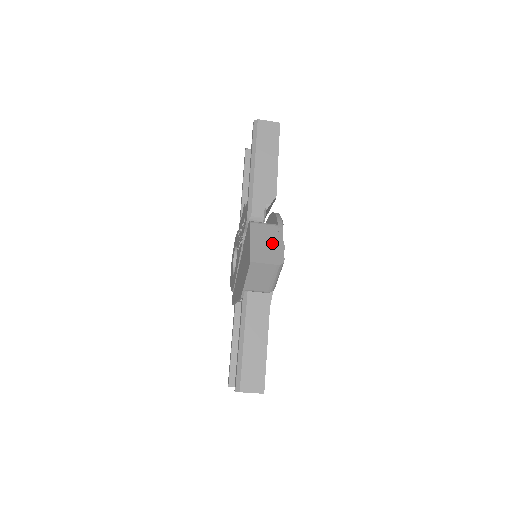
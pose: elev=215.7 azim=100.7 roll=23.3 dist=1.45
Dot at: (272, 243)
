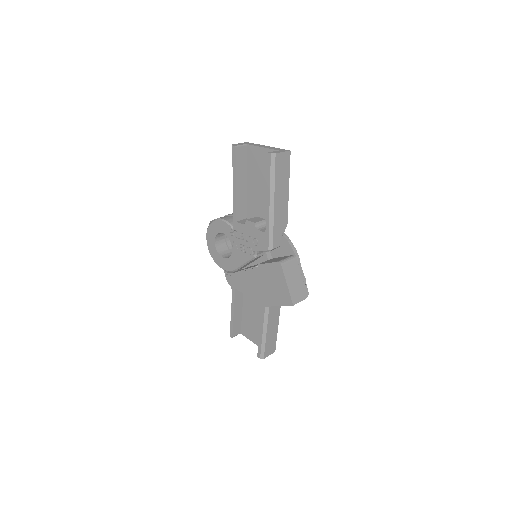
Dot at: (299, 279)
